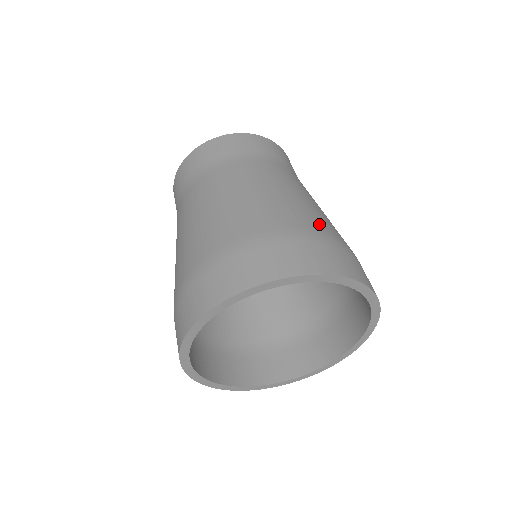
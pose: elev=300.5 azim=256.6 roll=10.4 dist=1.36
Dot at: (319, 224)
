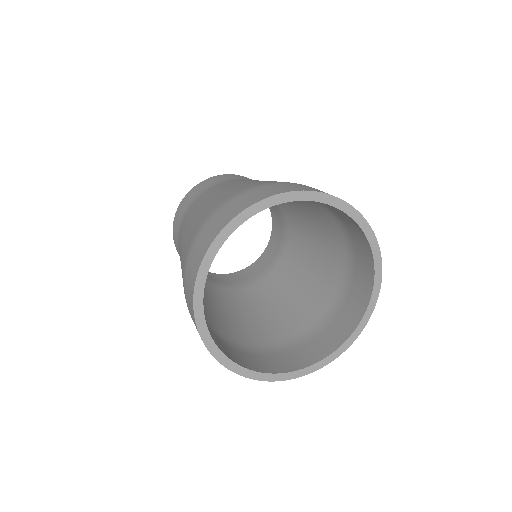
Dot at: (265, 182)
